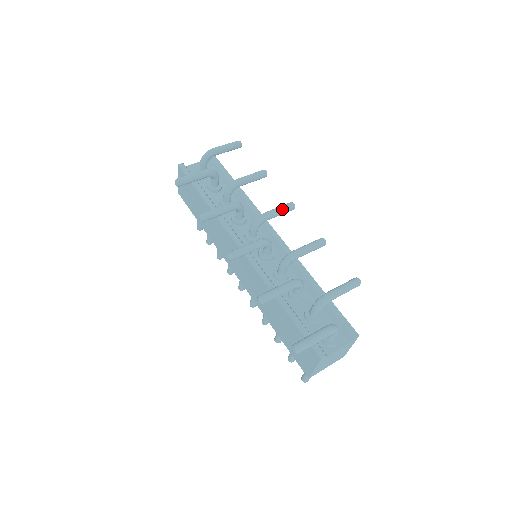
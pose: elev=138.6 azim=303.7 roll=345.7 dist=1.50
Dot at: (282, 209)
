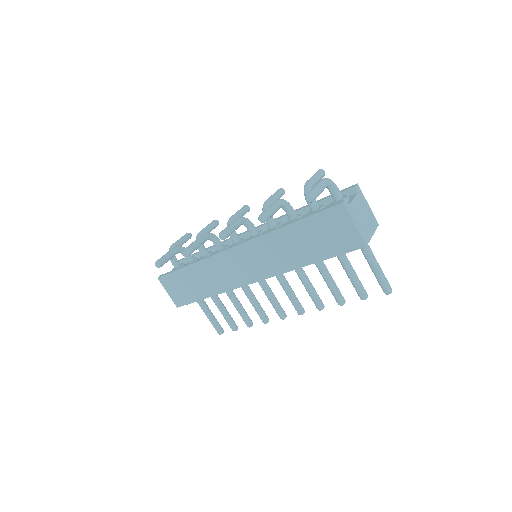
Dot at: (240, 210)
